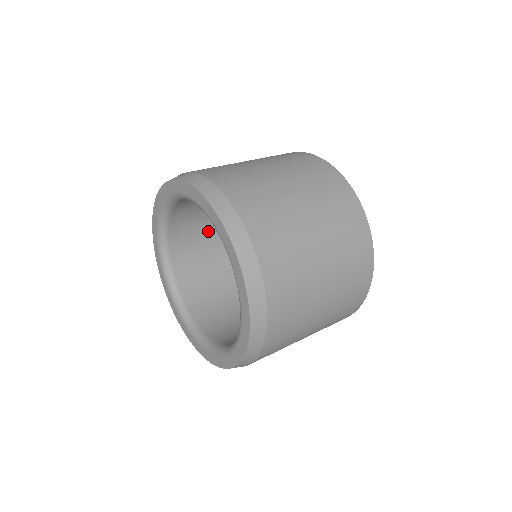
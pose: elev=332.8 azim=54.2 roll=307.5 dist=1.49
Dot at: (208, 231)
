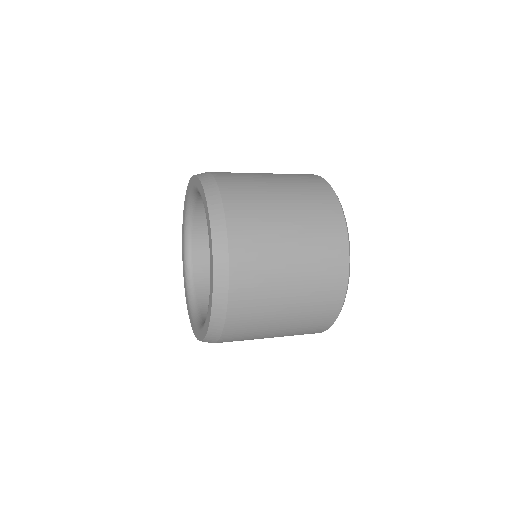
Dot at: occluded
